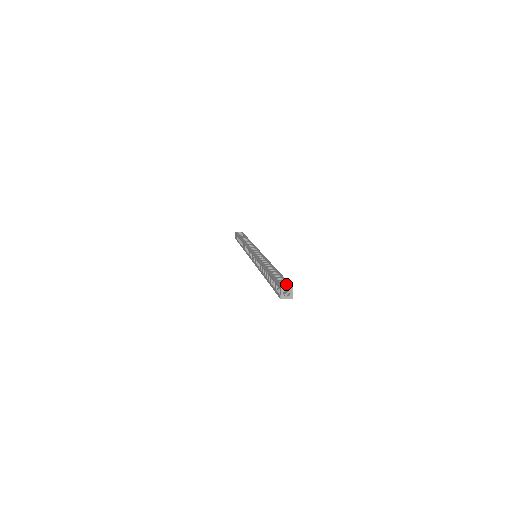
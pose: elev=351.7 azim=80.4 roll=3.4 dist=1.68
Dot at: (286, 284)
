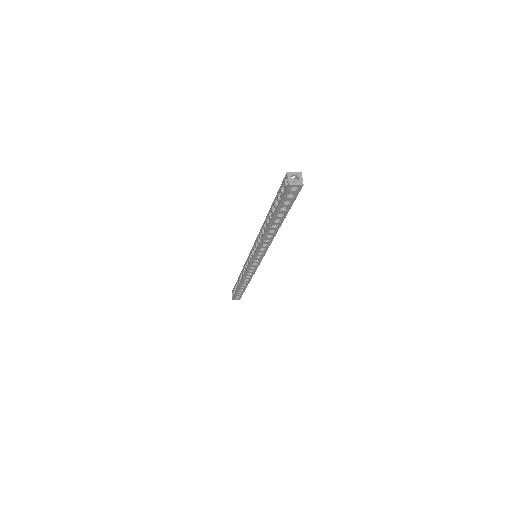
Dot at: occluded
